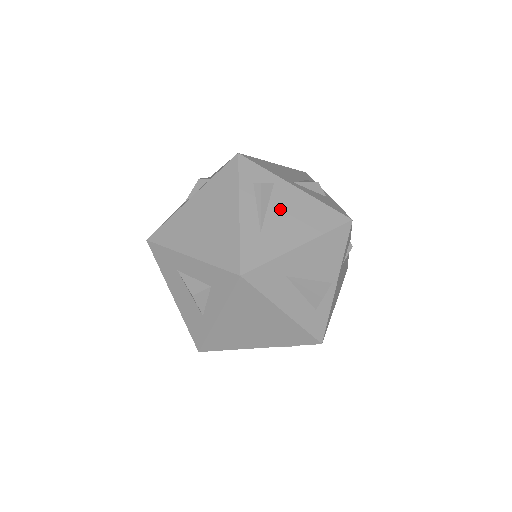
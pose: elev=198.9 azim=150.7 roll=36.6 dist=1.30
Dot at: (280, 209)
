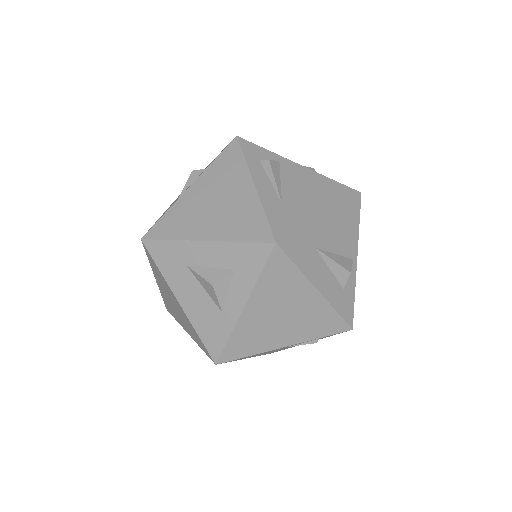
Dot at: (293, 183)
